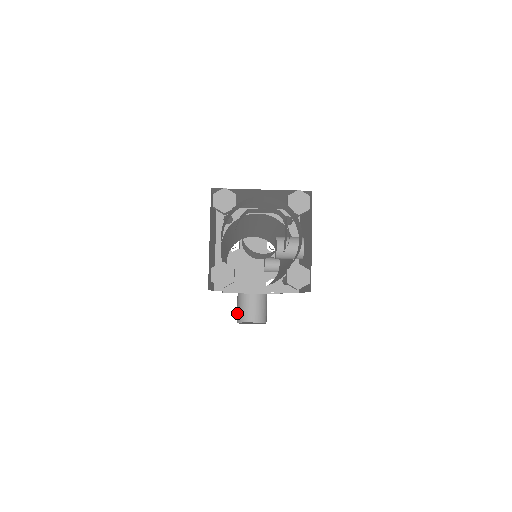
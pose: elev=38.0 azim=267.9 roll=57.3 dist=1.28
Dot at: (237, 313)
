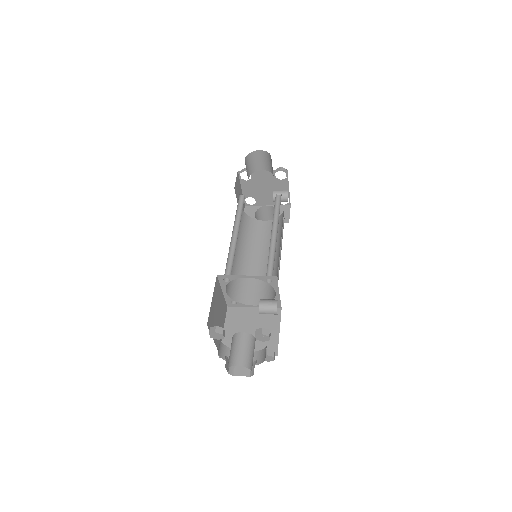
Dot at: occluded
